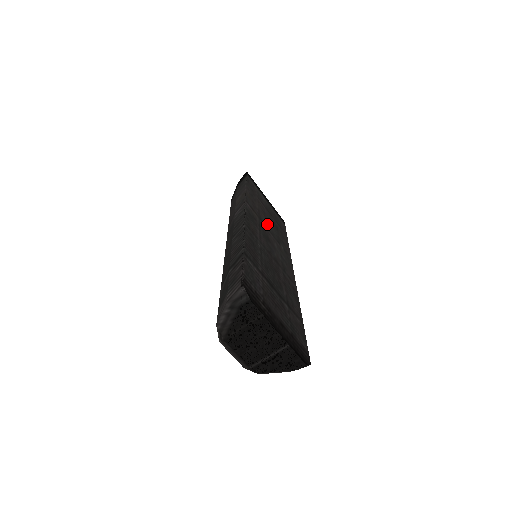
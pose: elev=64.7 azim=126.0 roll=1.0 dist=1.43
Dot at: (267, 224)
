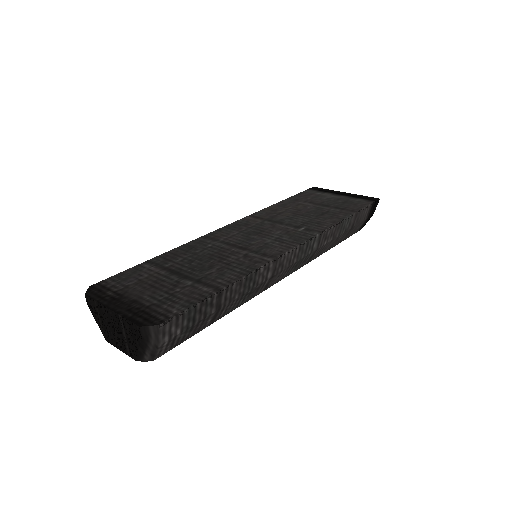
Dot at: (287, 219)
